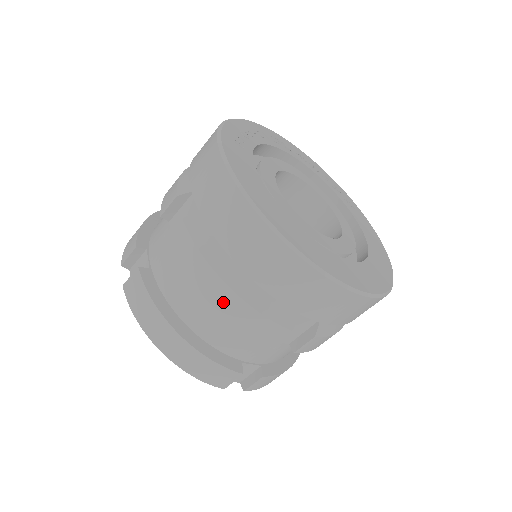
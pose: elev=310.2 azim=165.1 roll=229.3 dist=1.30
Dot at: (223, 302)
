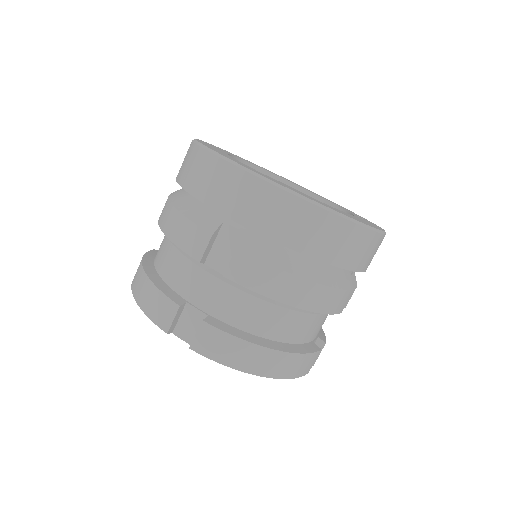
Dot at: (167, 219)
